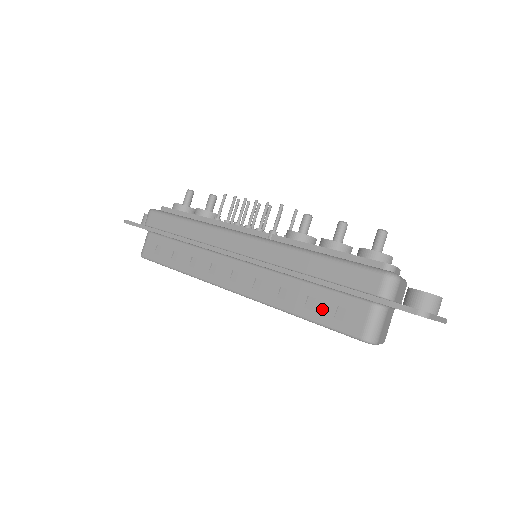
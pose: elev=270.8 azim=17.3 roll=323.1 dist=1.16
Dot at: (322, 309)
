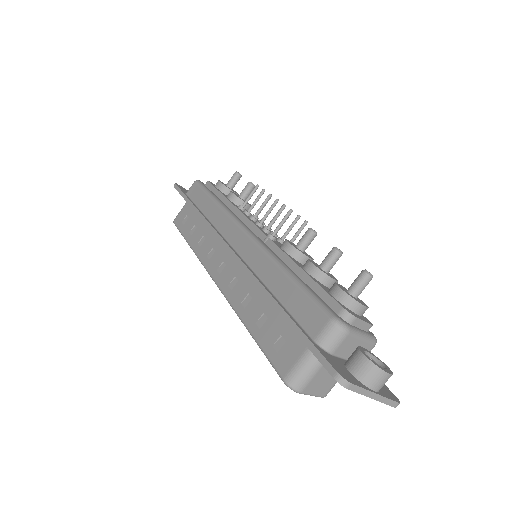
Dot at: (268, 332)
